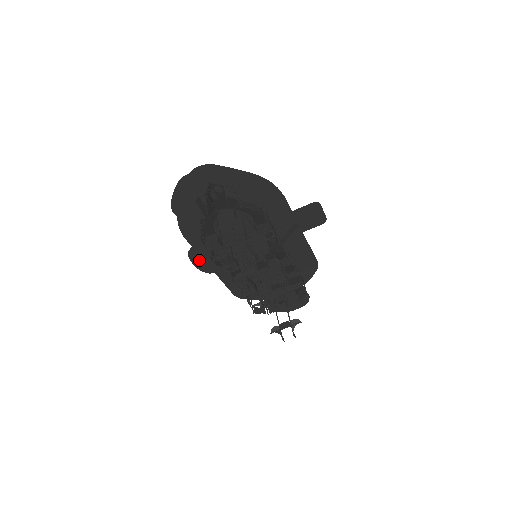
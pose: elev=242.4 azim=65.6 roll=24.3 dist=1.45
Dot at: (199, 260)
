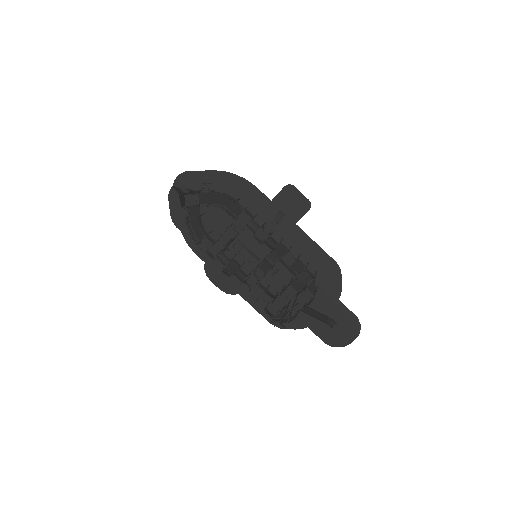
Dot at: (218, 279)
